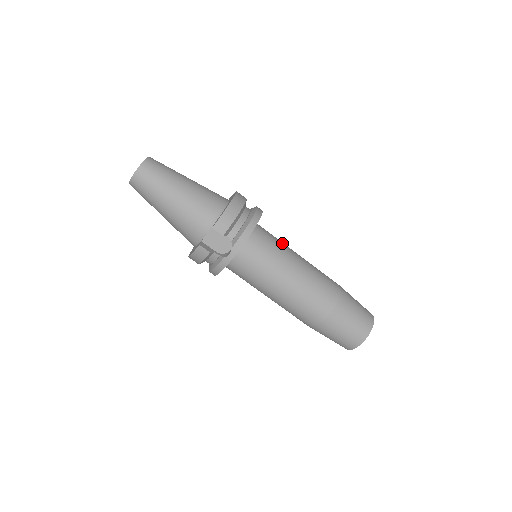
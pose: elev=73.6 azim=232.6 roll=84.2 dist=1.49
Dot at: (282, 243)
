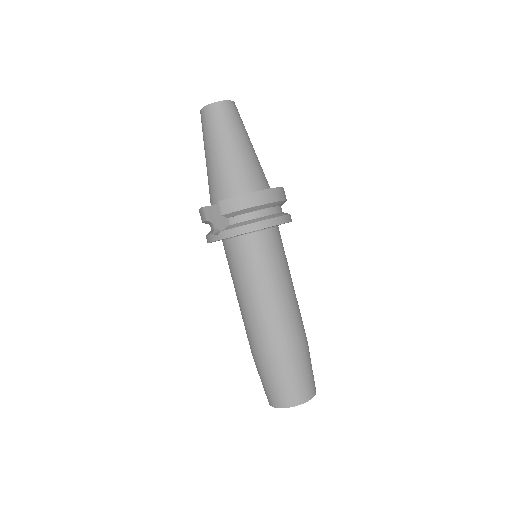
Dot at: (282, 264)
